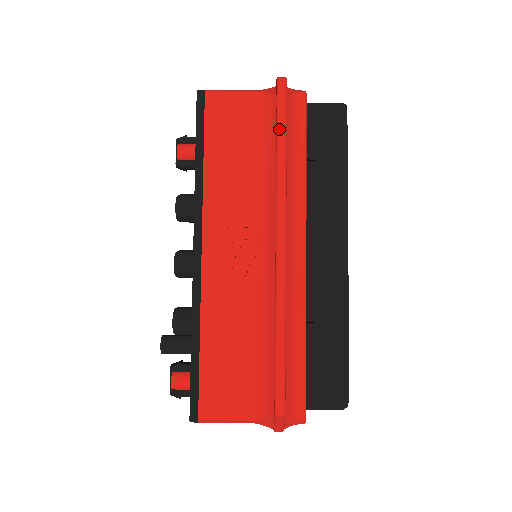
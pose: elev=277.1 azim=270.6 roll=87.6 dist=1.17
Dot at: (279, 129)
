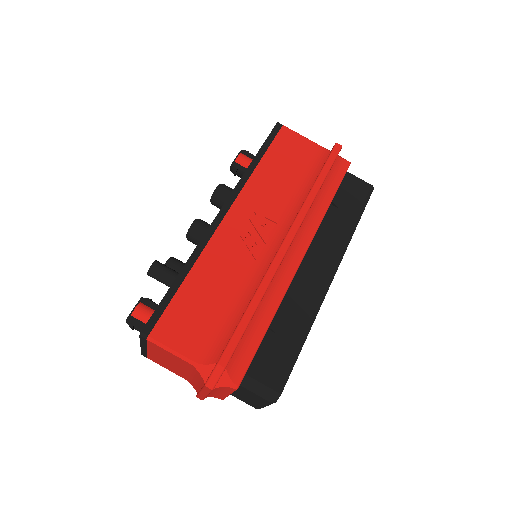
Dot at: (323, 170)
